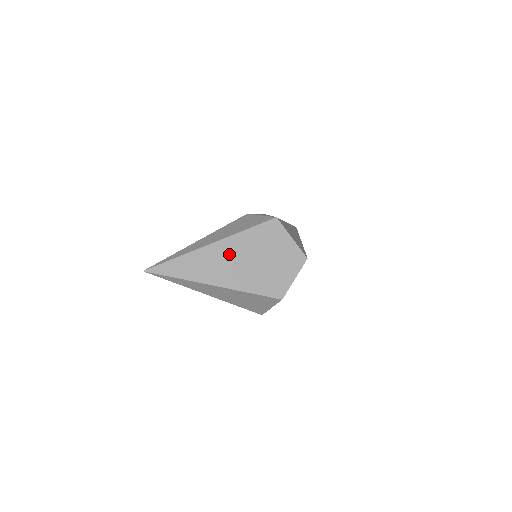
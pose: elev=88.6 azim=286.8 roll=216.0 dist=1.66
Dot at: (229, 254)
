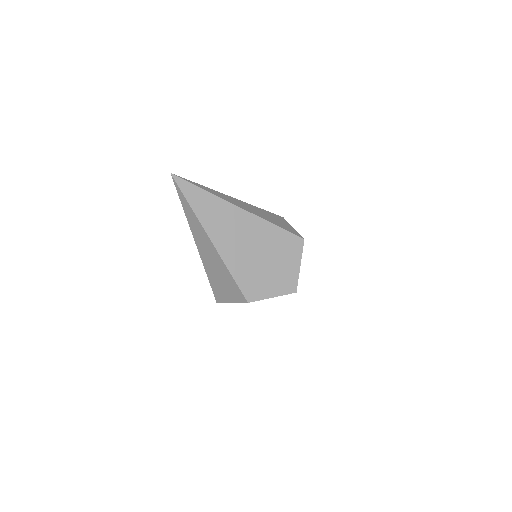
Dot at: (244, 228)
